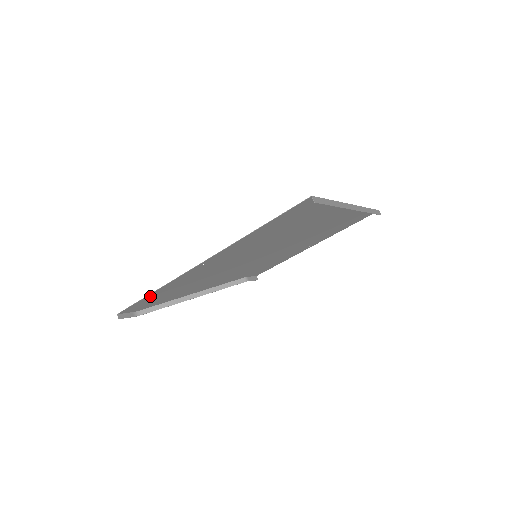
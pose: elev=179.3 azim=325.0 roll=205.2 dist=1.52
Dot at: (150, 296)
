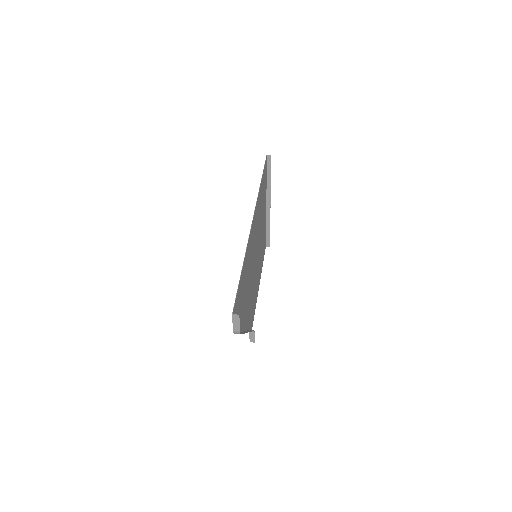
Dot at: (241, 276)
